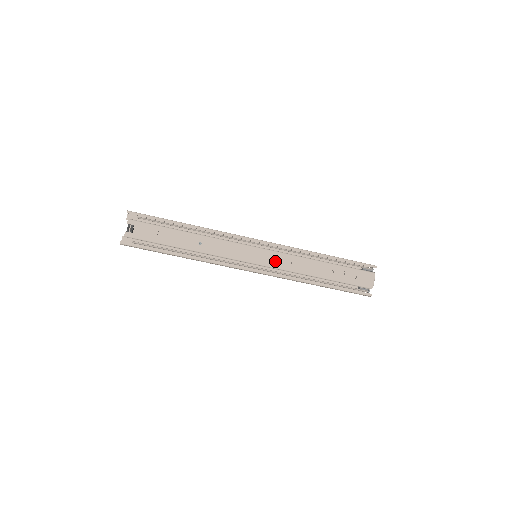
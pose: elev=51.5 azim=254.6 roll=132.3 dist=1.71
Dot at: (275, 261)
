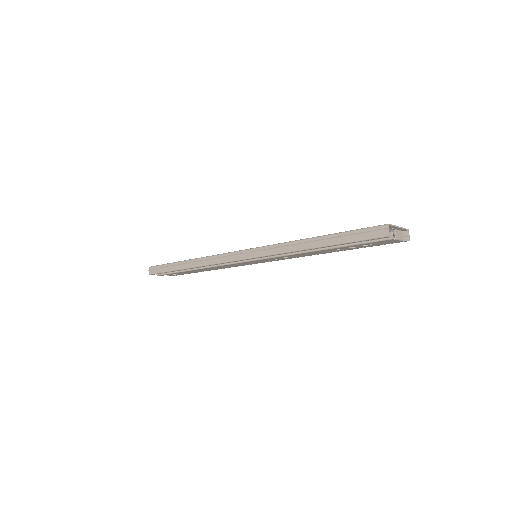
Dot at: occluded
